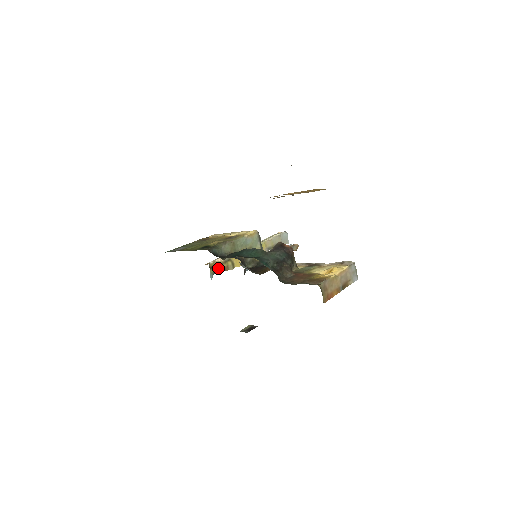
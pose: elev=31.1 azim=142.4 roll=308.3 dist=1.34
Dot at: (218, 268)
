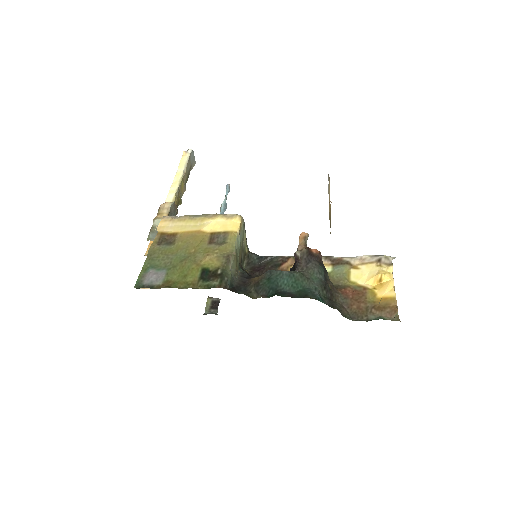
Dot at: occluded
